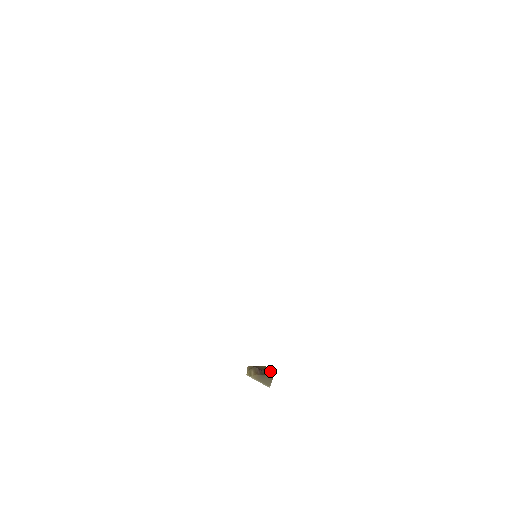
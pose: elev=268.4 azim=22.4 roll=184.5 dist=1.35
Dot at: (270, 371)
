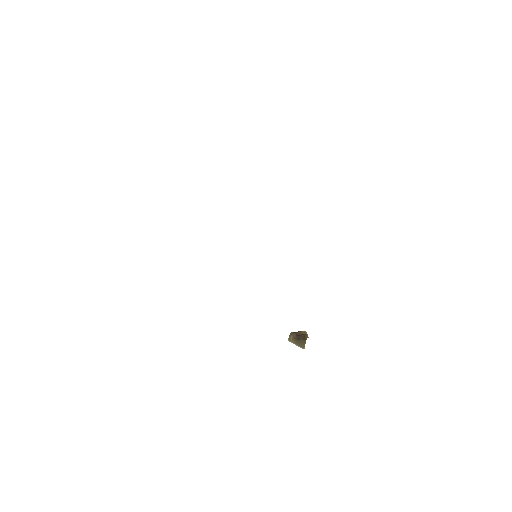
Dot at: (304, 336)
